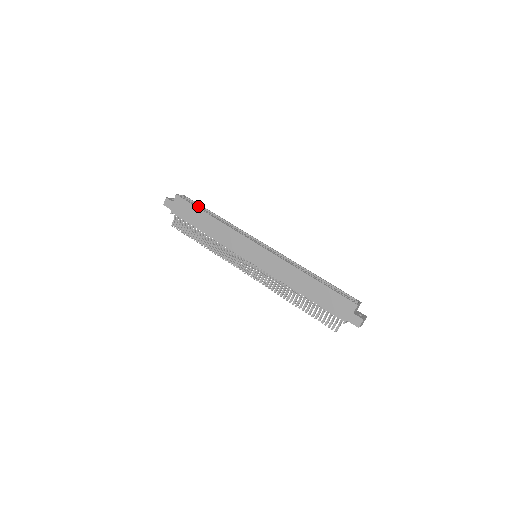
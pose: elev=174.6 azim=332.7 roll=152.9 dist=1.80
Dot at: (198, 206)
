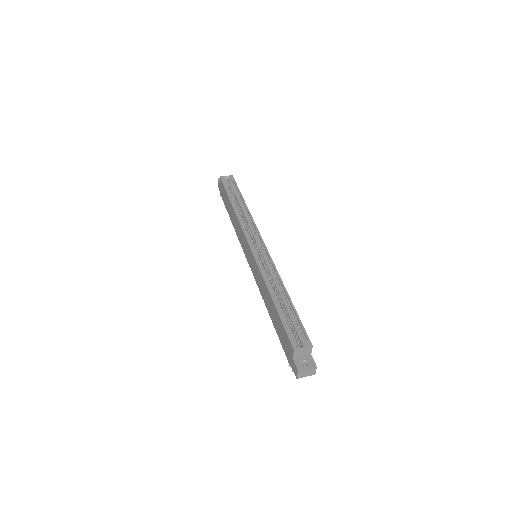
Dot at: (236, 189)
